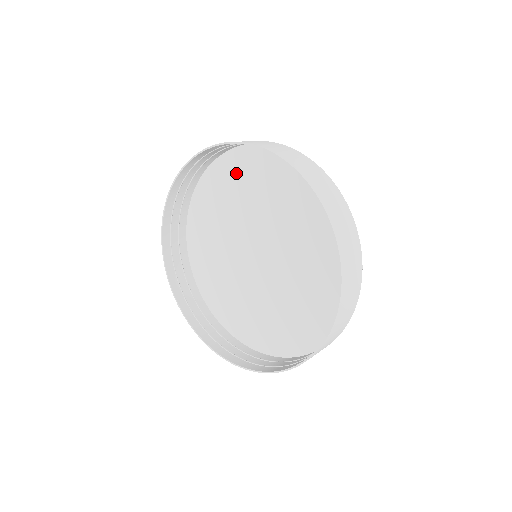
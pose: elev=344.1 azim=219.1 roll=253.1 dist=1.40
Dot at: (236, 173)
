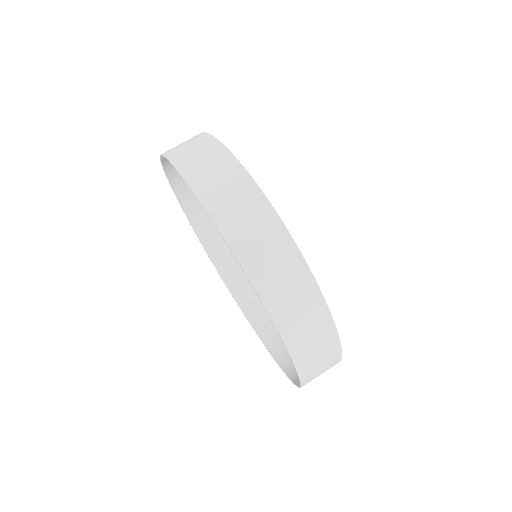
Dot at: occluded
